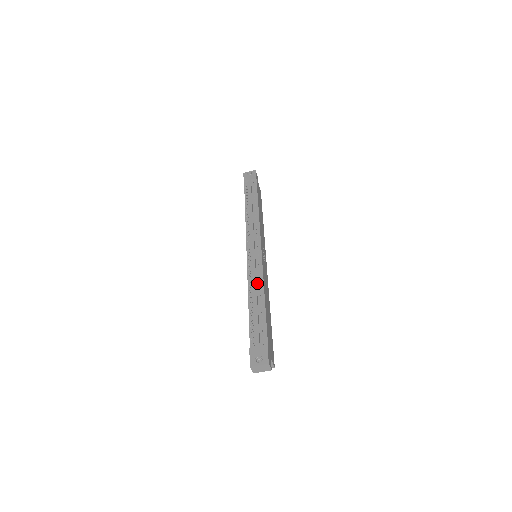
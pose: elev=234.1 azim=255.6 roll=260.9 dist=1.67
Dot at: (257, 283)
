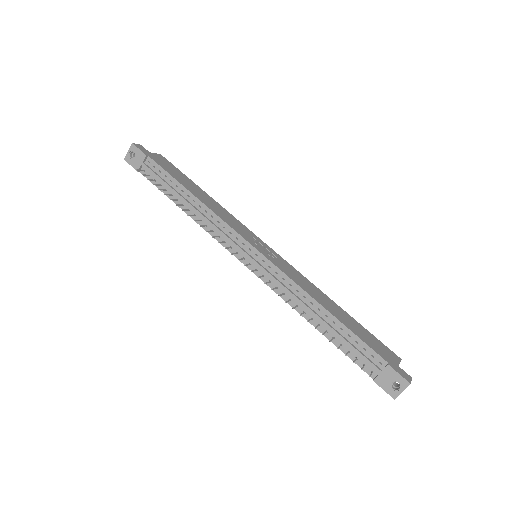
Dot at: (300, 298)
